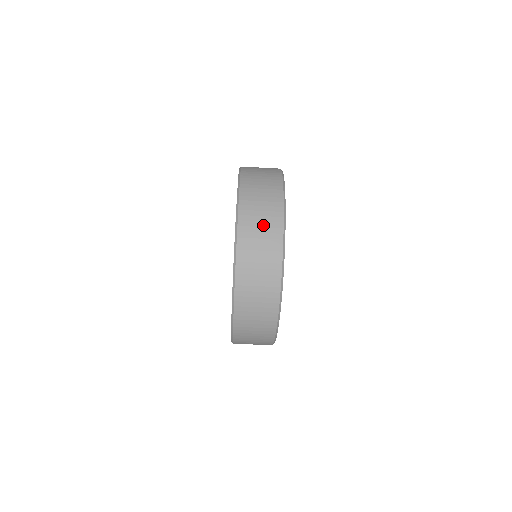
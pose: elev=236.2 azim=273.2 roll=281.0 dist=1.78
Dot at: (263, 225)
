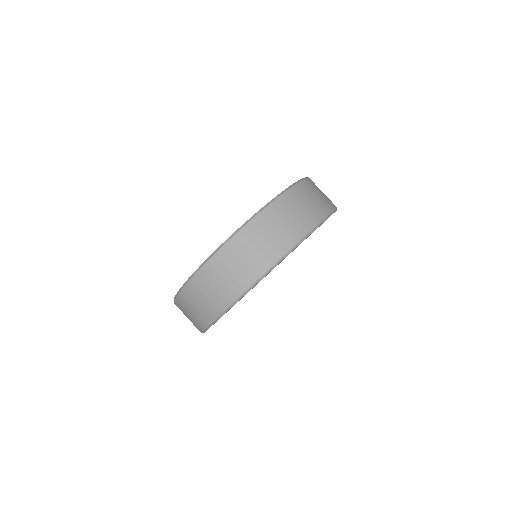
Dot at: occluded
